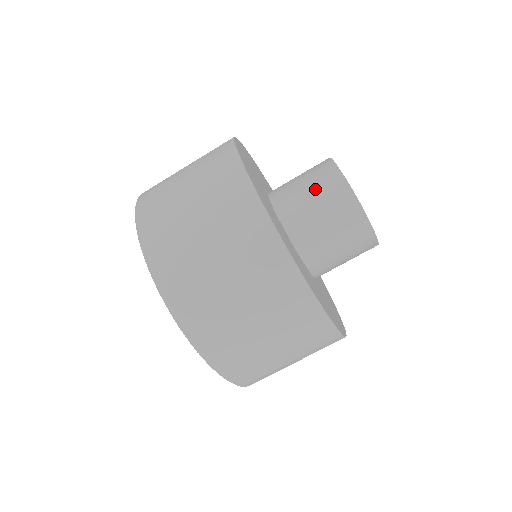
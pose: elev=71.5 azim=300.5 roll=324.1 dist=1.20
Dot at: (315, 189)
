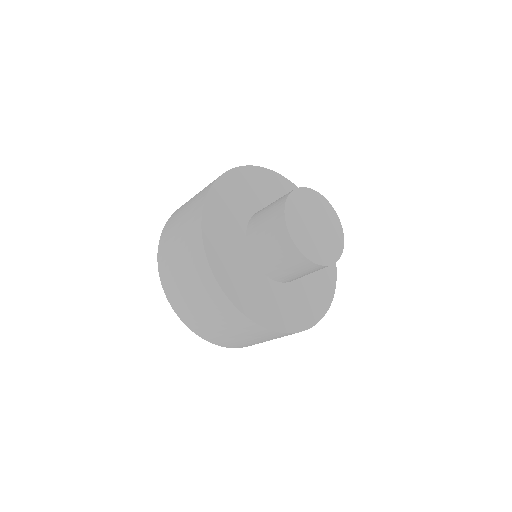
Dot at: (299, 271)
